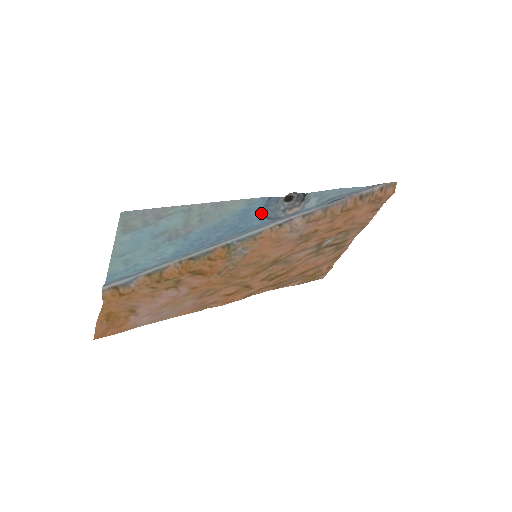
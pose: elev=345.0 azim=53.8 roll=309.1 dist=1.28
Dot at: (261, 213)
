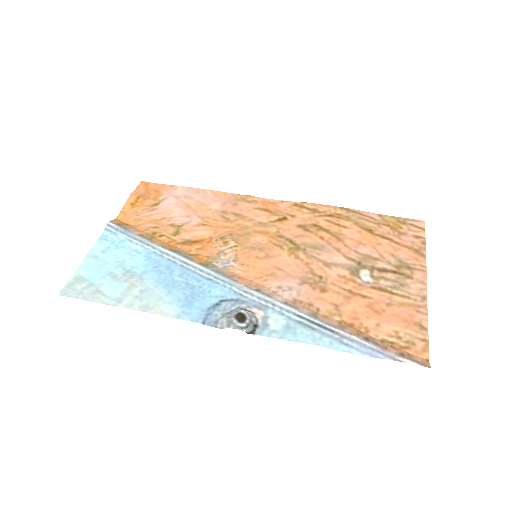
Dot at: (210, 304)
